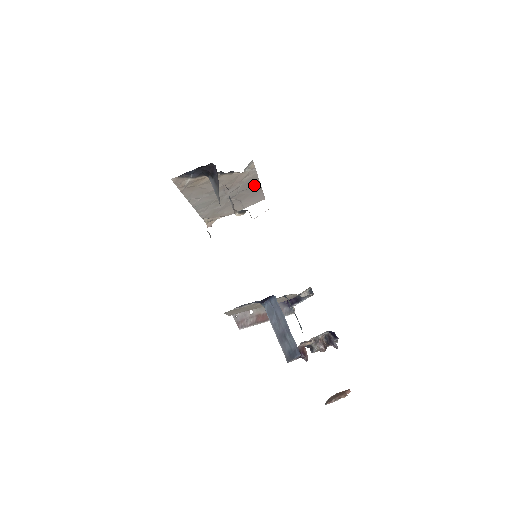
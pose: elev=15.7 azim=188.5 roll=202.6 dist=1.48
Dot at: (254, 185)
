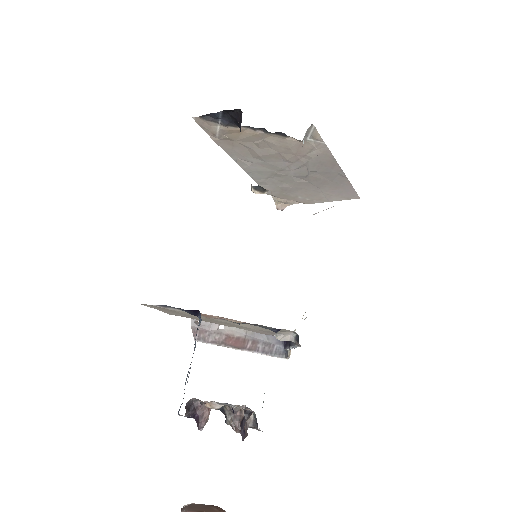
Dot at: (332, 169)
